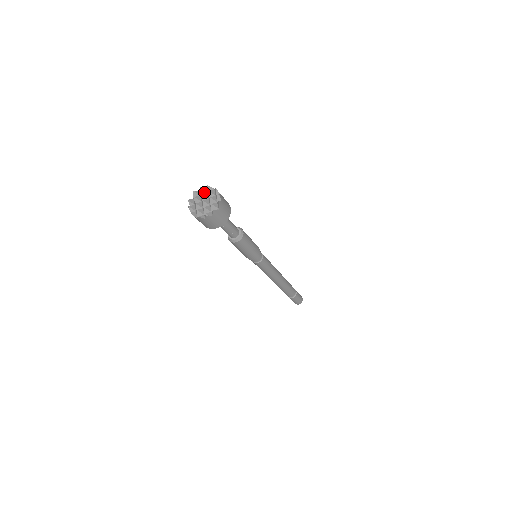
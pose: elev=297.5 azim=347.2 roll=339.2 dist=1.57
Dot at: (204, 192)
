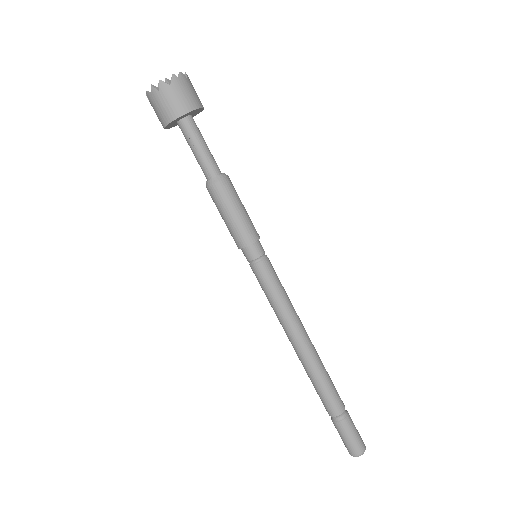
Dot at: occluded
